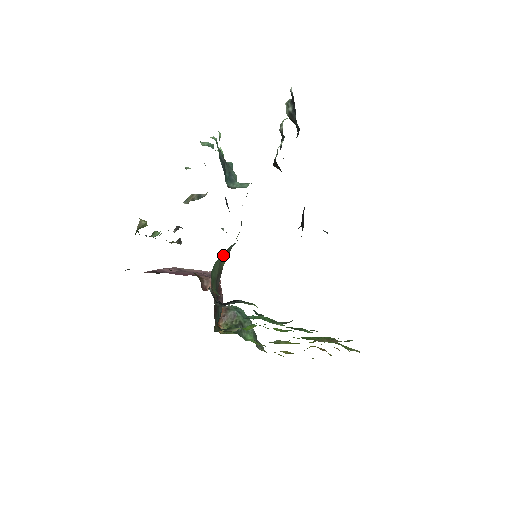
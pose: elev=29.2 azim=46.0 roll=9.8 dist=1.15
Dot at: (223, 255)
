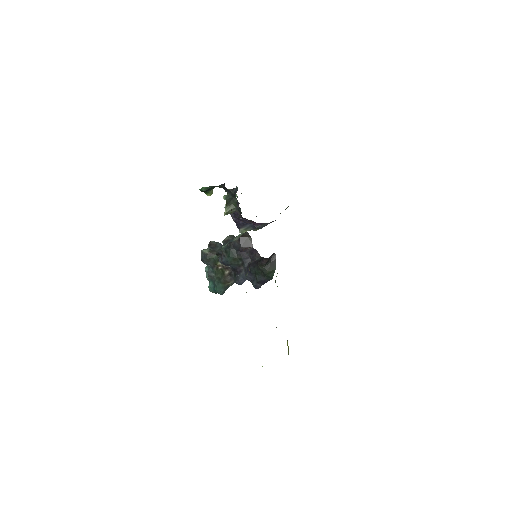
Dot at: occluded
